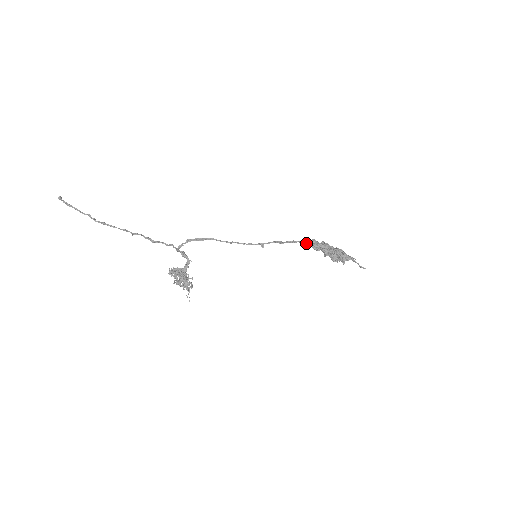
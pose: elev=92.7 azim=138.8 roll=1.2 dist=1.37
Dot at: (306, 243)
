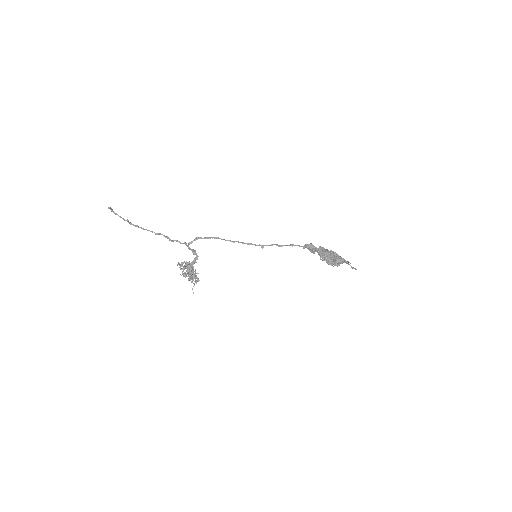
Dot at: (303, 247)
